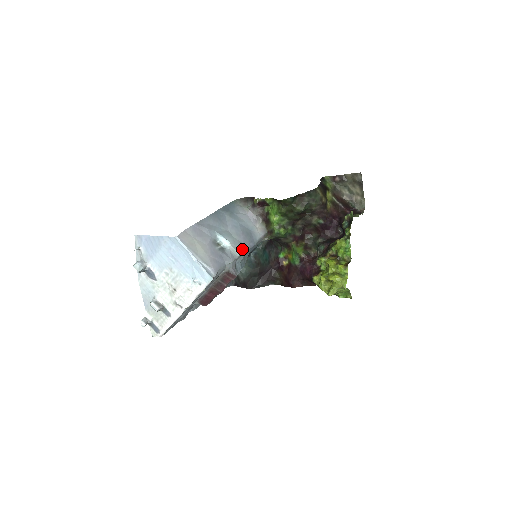
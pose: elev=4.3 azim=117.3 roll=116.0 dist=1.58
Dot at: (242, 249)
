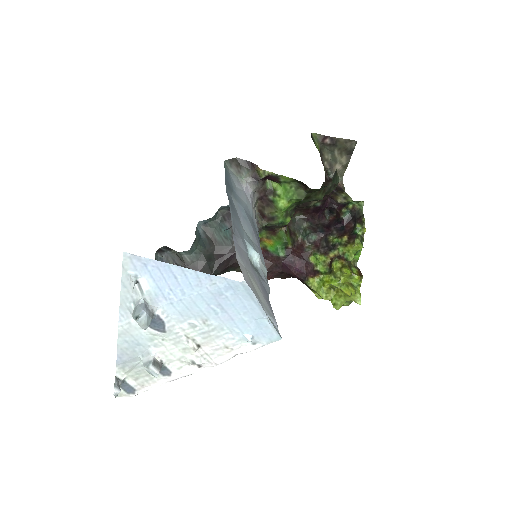
Dot at: occluded
